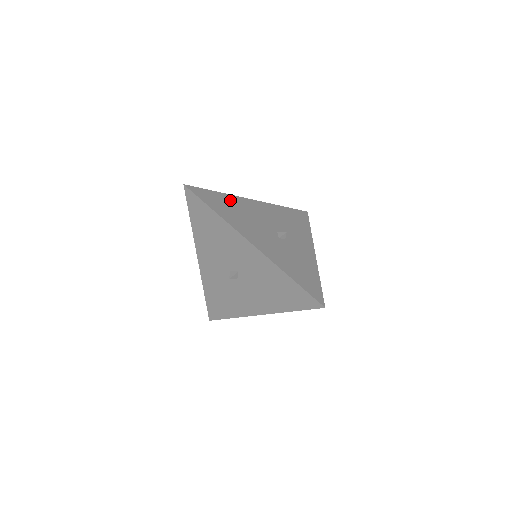
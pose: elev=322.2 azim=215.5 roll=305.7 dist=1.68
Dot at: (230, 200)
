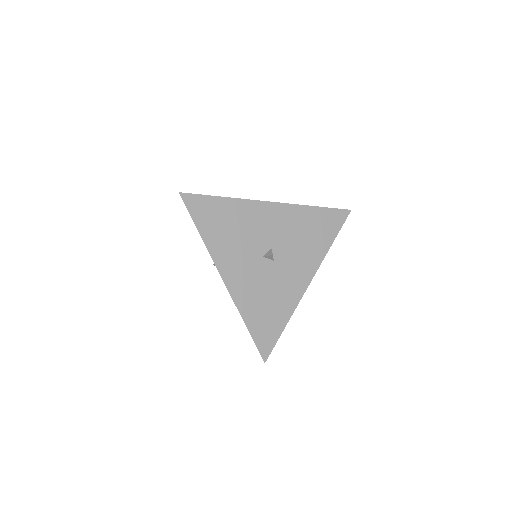
Dot at: occluded
